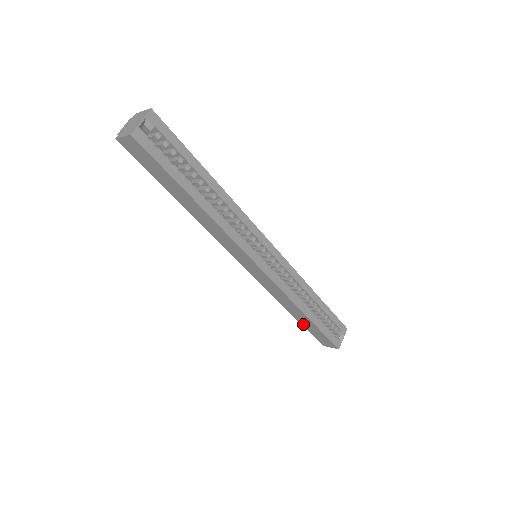
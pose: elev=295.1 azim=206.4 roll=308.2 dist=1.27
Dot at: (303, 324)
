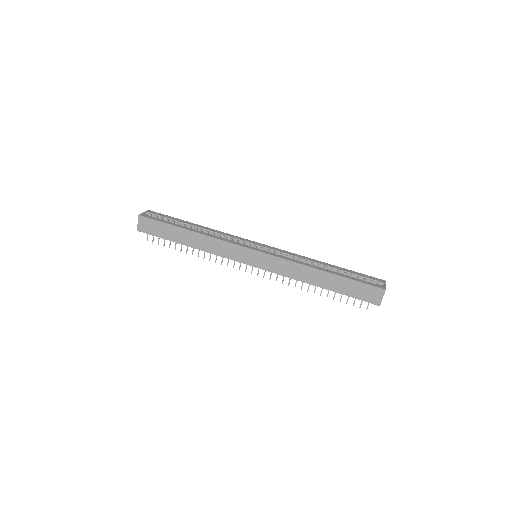
Dot at: (338, 291)
